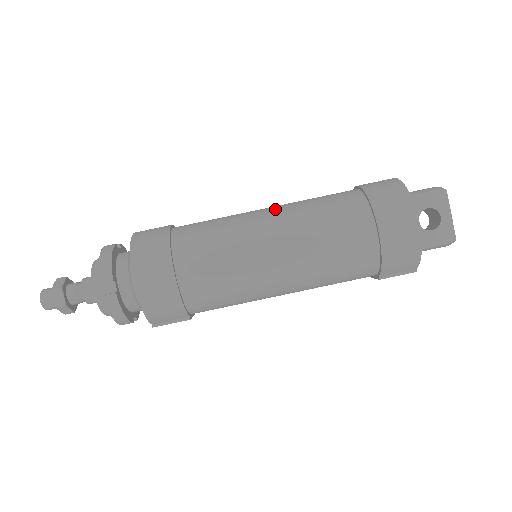
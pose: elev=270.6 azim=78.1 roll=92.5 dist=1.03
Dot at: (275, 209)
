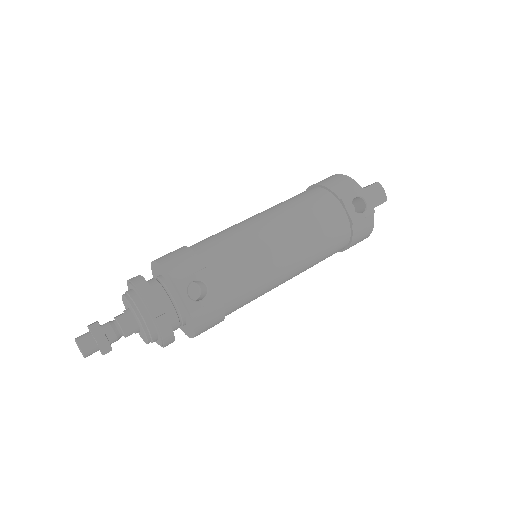
Dot at: occluded
